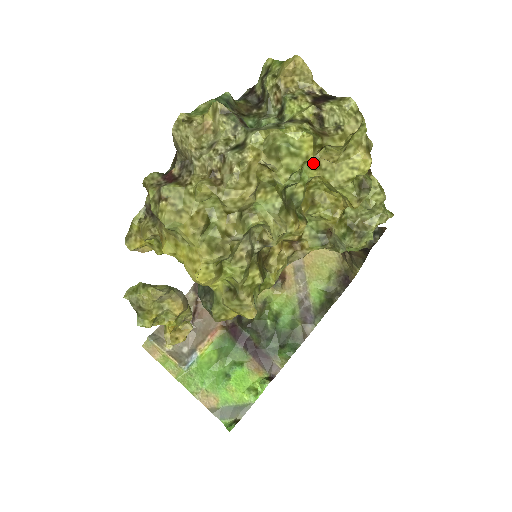
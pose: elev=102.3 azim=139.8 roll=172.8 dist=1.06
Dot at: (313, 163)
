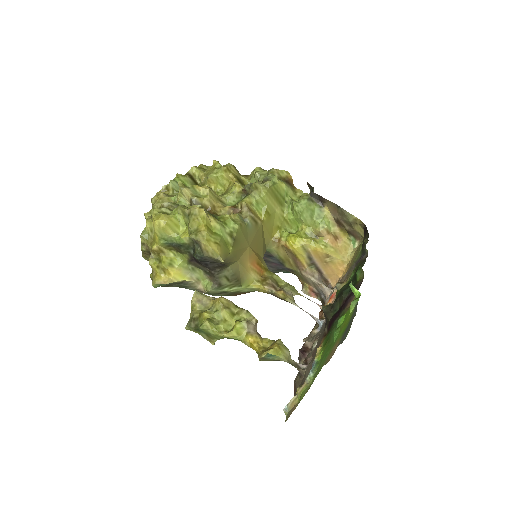
Dot at: (201, 186)
